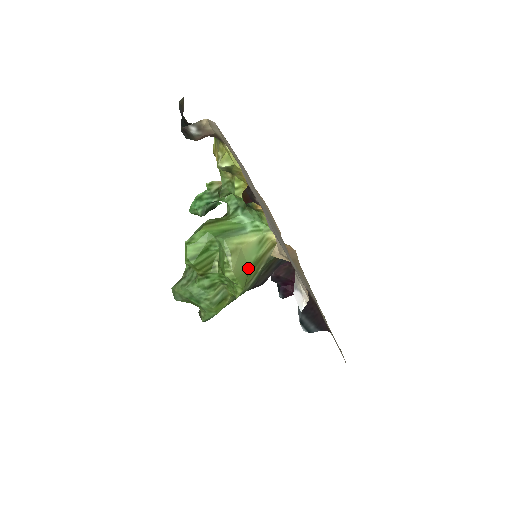
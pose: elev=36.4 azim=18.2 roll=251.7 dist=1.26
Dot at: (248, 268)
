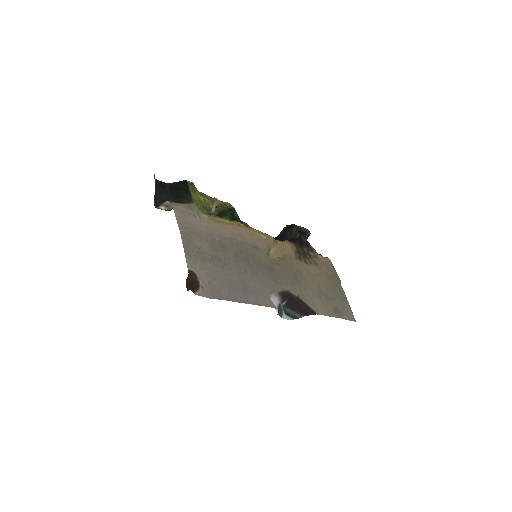
Dot at: occluded
